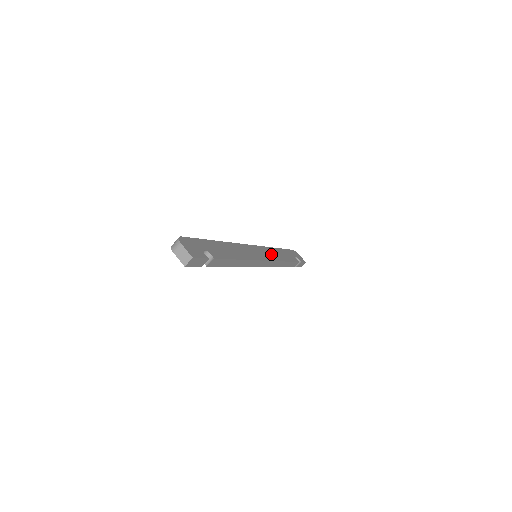
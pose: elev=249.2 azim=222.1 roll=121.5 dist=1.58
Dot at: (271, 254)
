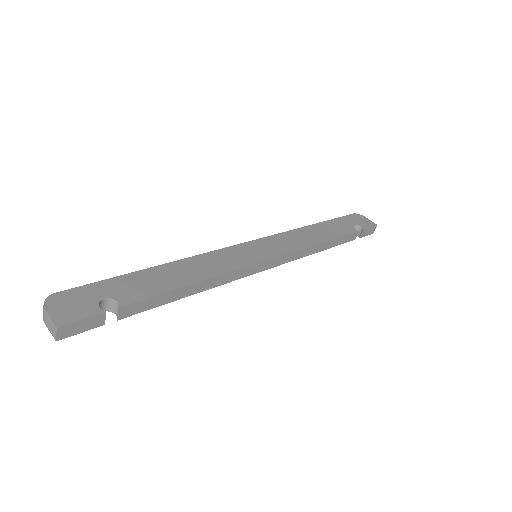
Dot at: (290, 242)
